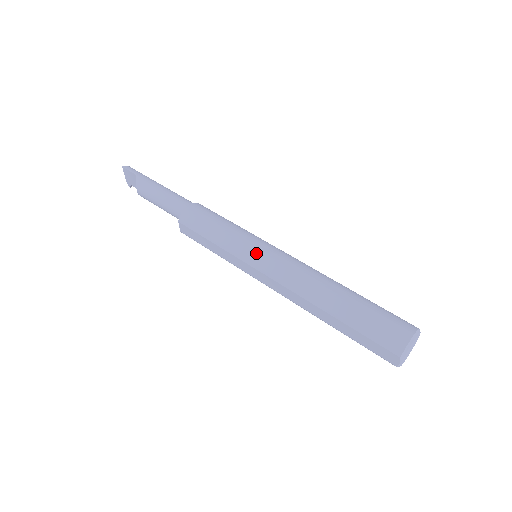
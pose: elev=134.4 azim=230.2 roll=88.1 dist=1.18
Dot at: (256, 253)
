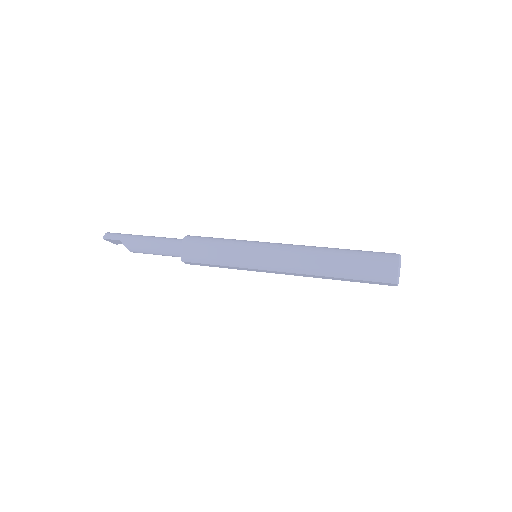
Dot at: (258, 260)
